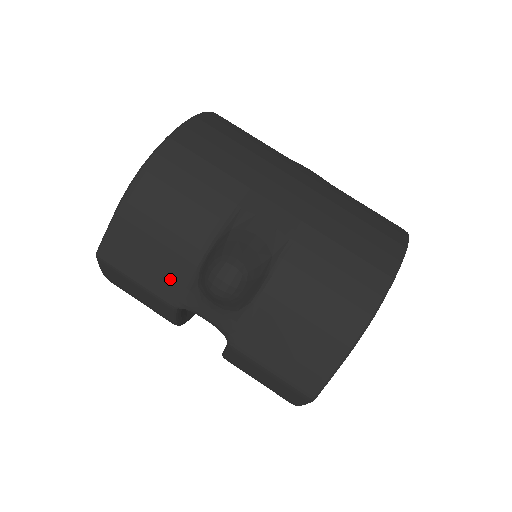
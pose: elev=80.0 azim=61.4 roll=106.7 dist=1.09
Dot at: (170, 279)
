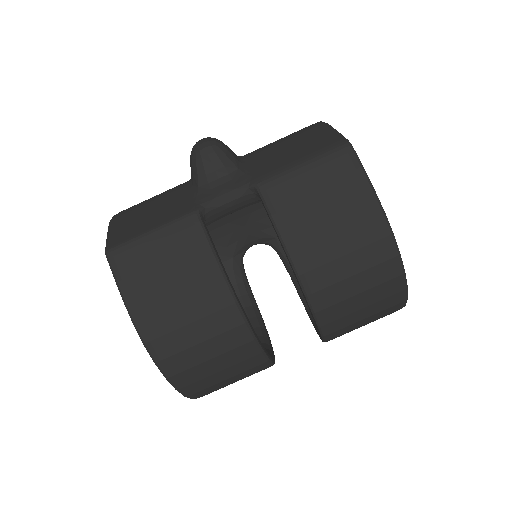
Dot at: (177, 207)
